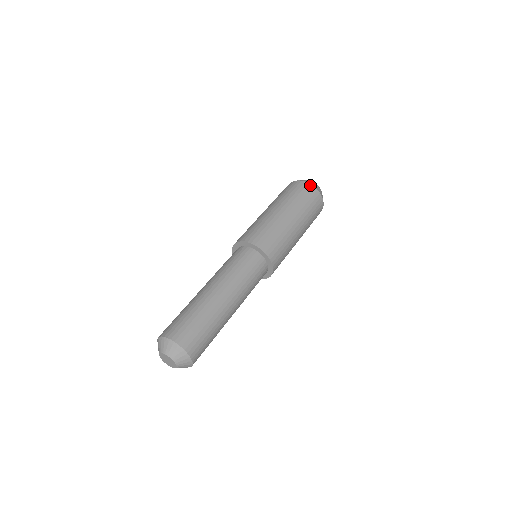
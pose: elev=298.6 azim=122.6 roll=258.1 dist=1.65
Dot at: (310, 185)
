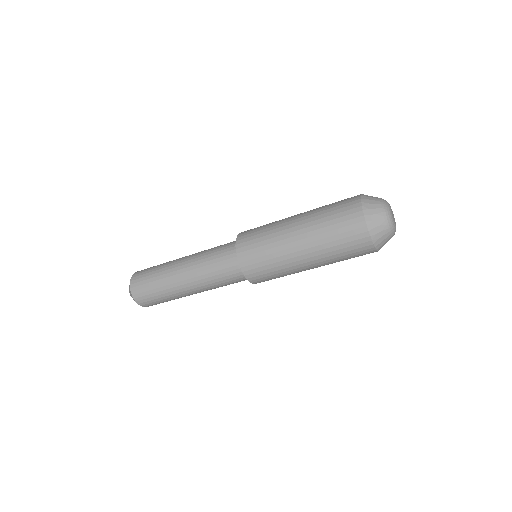
Dot at: (360, 210)
